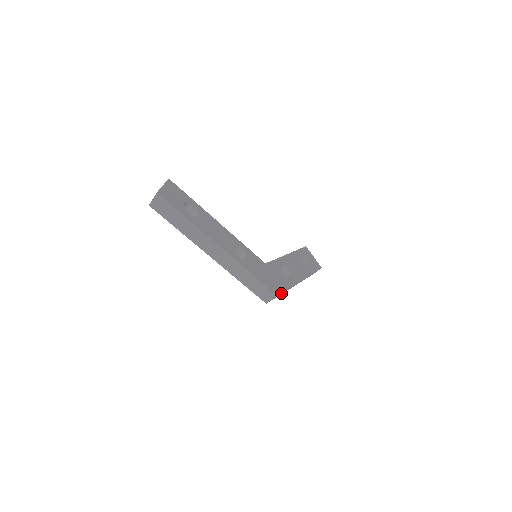
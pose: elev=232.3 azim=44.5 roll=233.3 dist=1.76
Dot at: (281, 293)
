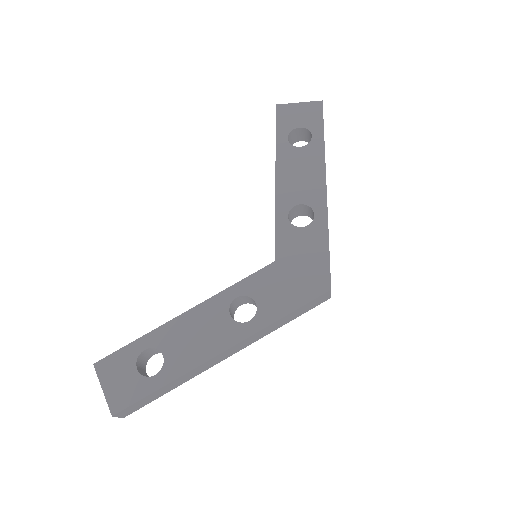
Dot at: occluded
